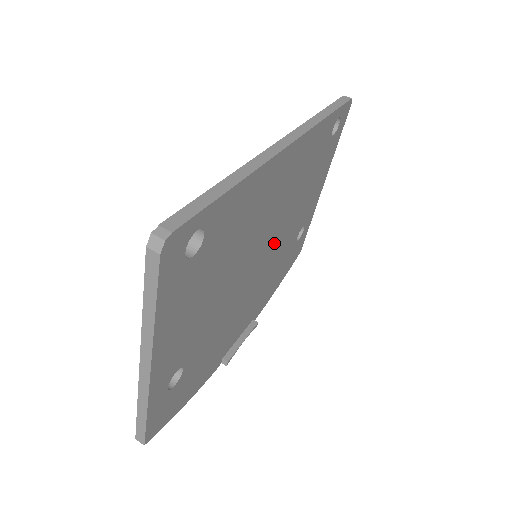
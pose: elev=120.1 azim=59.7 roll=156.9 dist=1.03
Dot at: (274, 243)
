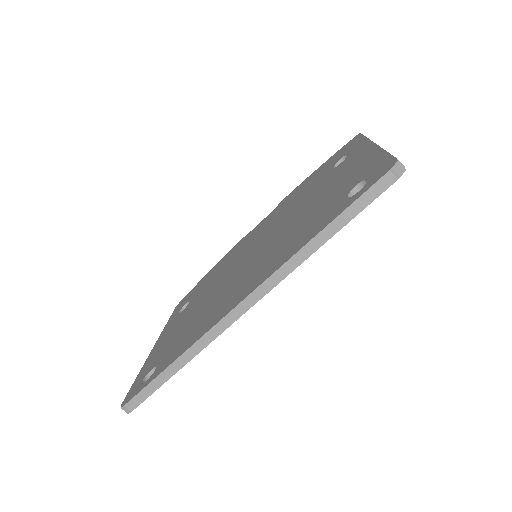
Dot at: occluded
